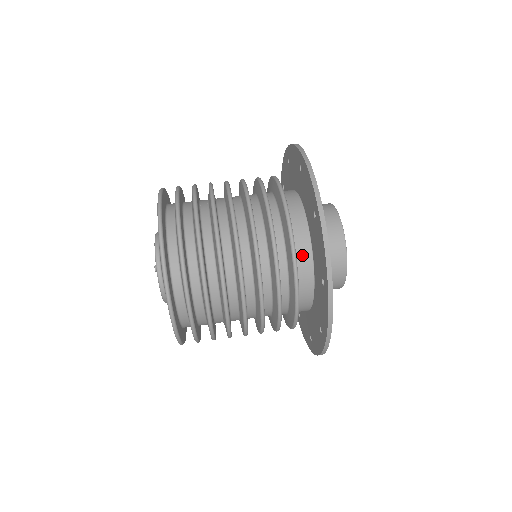
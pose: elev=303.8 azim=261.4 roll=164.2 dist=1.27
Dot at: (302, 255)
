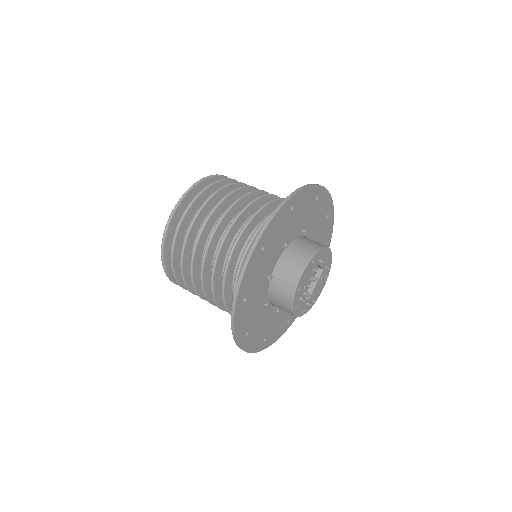
Dot at: occluded
